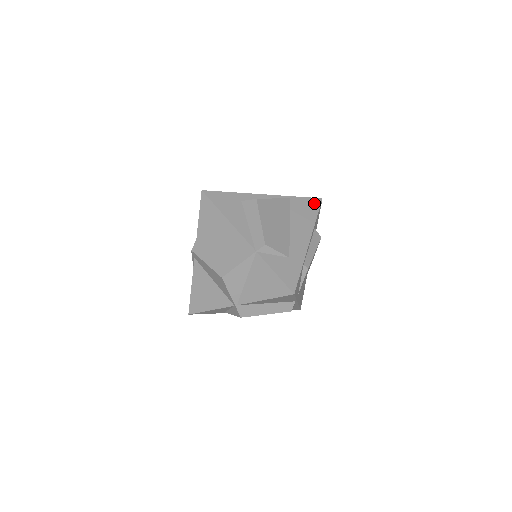
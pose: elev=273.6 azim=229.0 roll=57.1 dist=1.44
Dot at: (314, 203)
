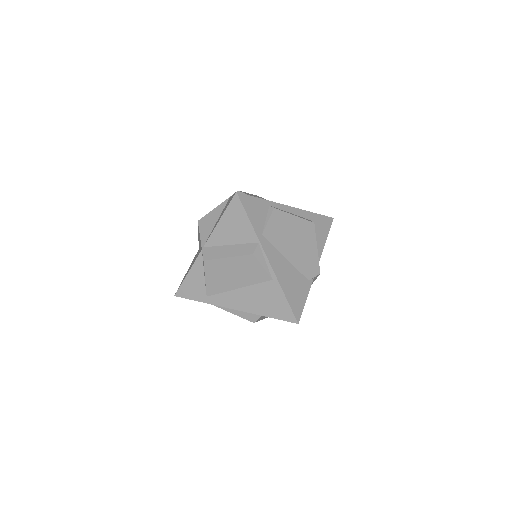
Dot at: occluded
